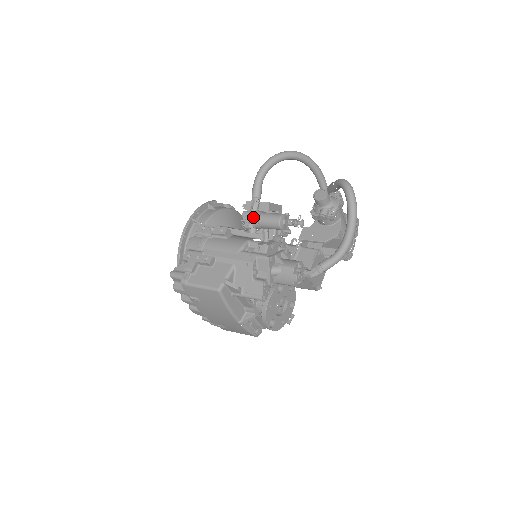
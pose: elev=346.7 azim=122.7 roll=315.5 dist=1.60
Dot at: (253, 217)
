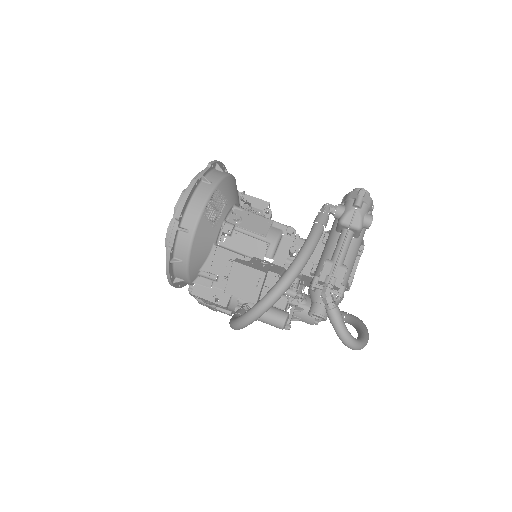
Dot at: occluded
